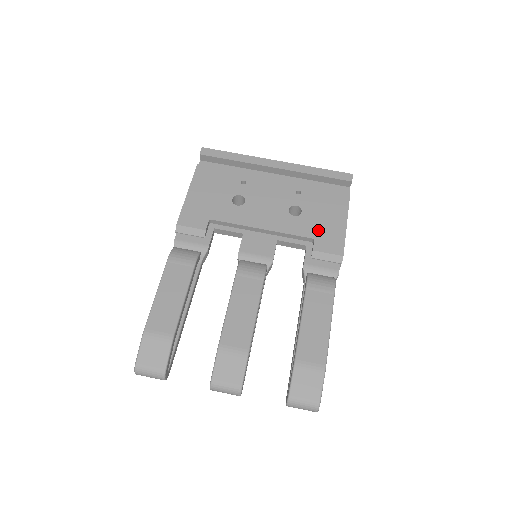
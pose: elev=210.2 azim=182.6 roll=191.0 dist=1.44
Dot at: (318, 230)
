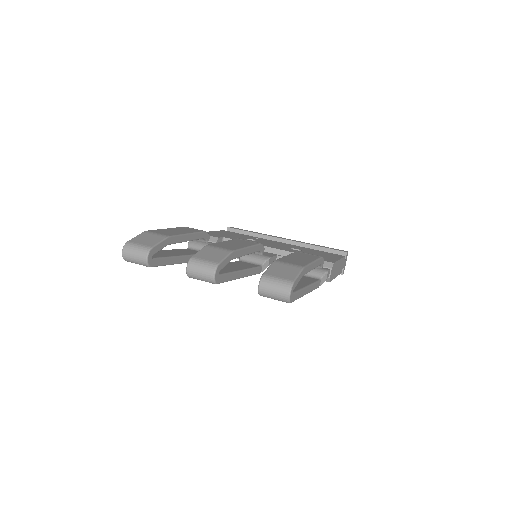
Dot at: occluded
